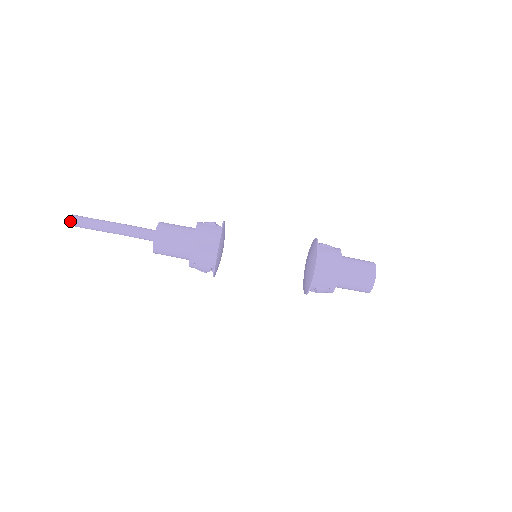
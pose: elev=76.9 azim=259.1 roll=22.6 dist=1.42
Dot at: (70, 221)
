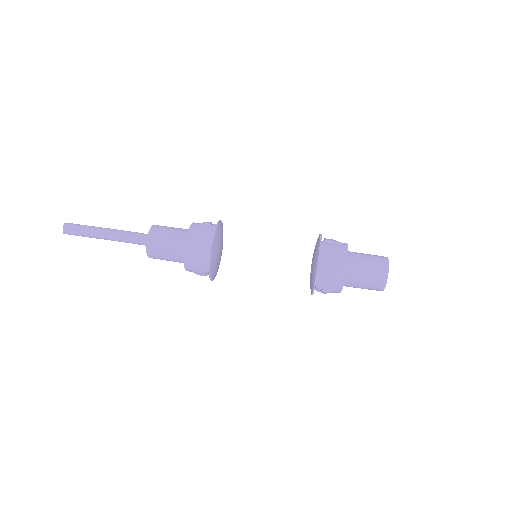
Dot at: (63, 229)
